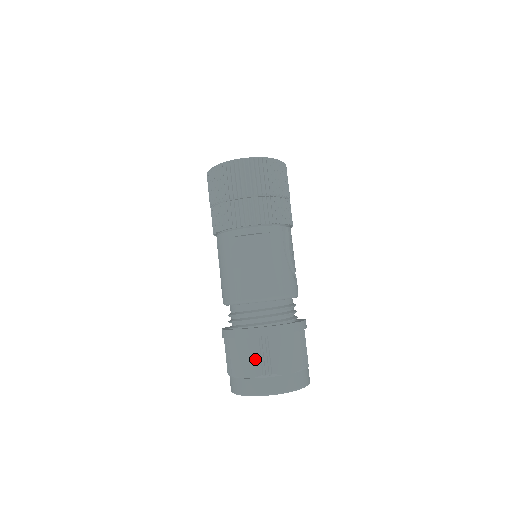
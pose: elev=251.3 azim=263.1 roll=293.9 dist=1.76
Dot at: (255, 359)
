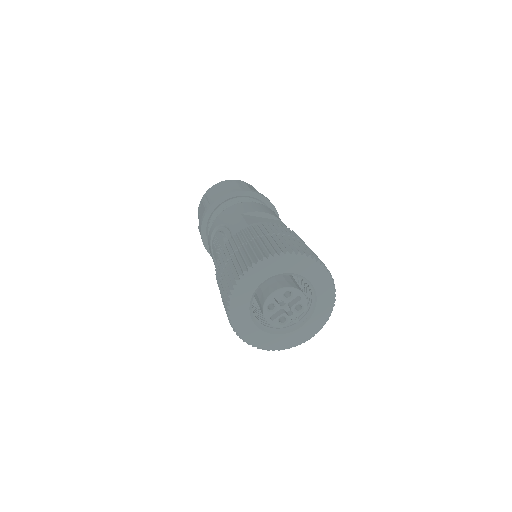
Dot at: occluded
